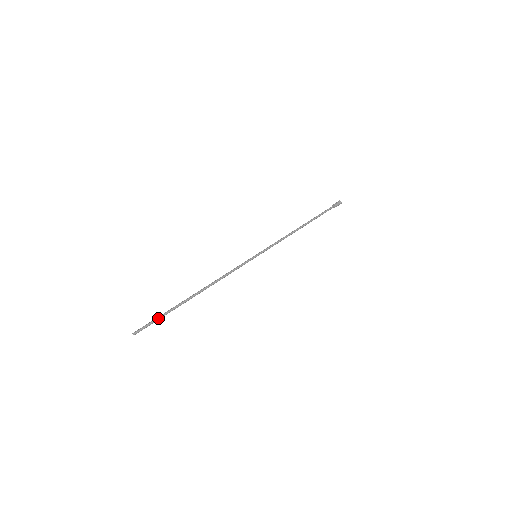
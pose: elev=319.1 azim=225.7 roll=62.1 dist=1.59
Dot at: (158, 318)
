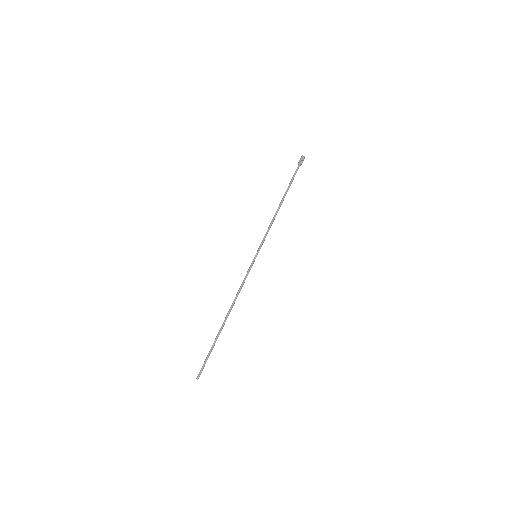
Dot at: occluded
